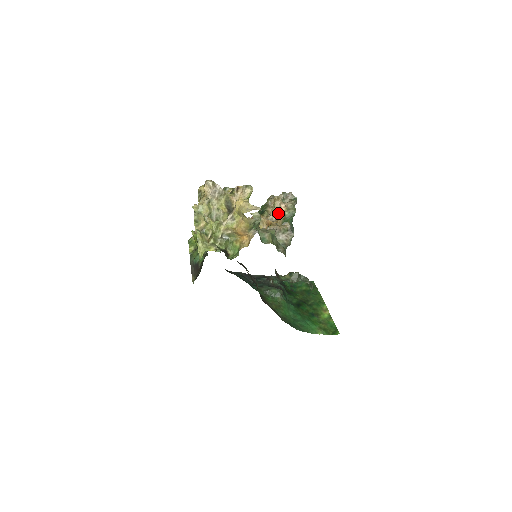
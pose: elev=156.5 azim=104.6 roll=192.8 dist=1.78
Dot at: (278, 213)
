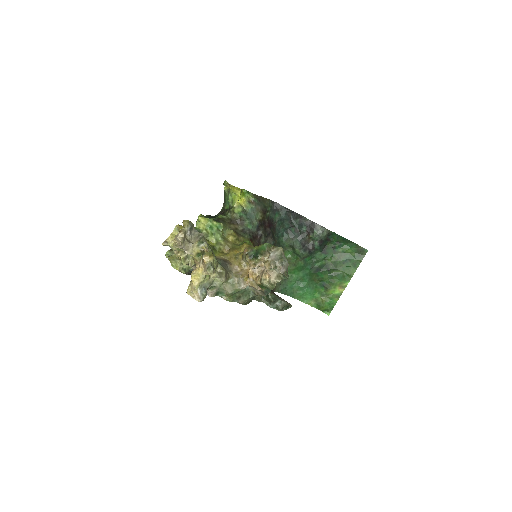
Dot at: (263, 273)
